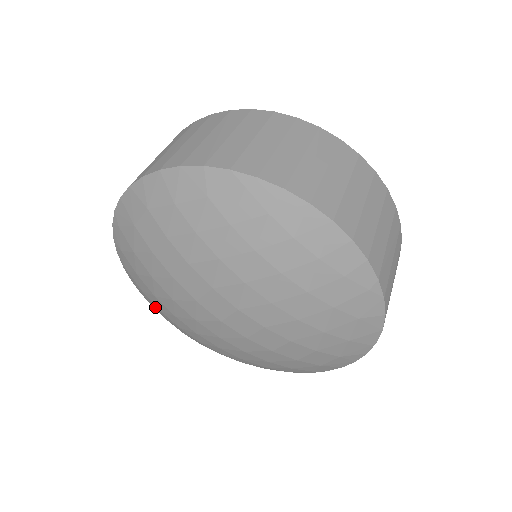
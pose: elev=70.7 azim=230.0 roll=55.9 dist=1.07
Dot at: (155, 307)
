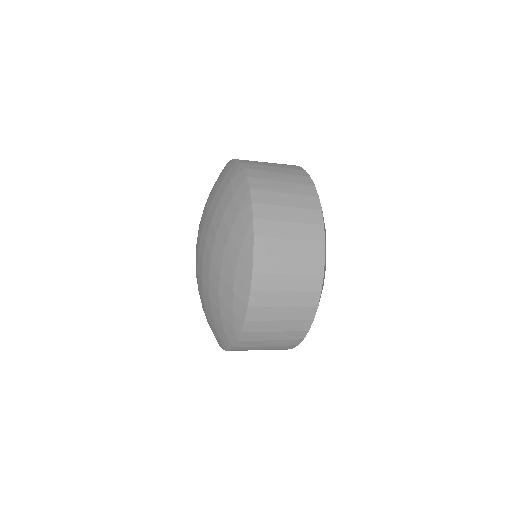
Dot at: occluded
